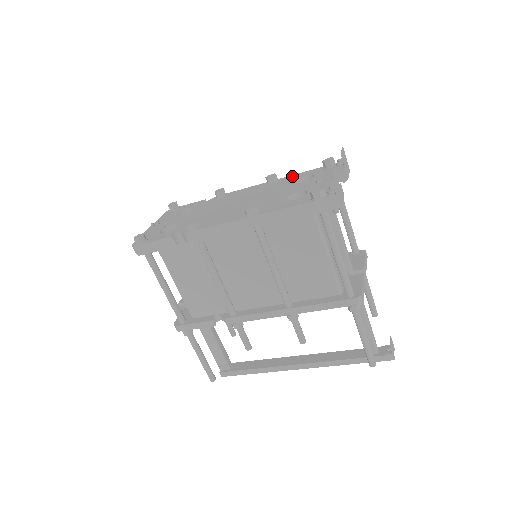
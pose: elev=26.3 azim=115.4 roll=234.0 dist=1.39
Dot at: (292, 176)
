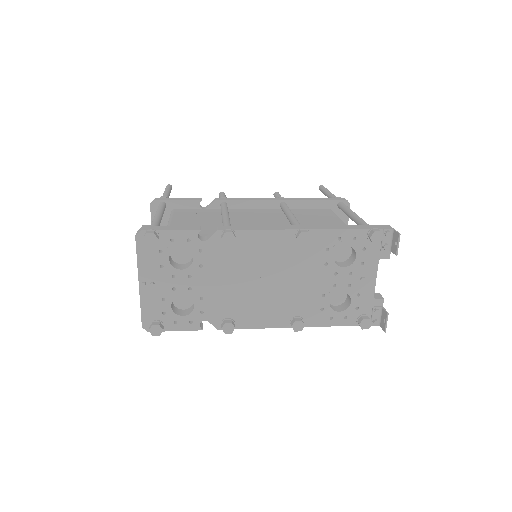
Dot at: (328, 235)
